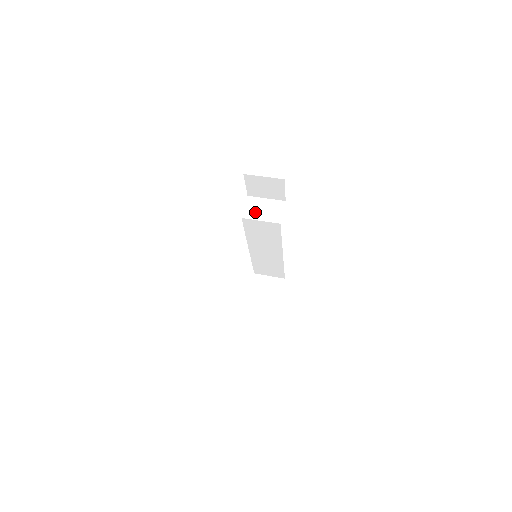
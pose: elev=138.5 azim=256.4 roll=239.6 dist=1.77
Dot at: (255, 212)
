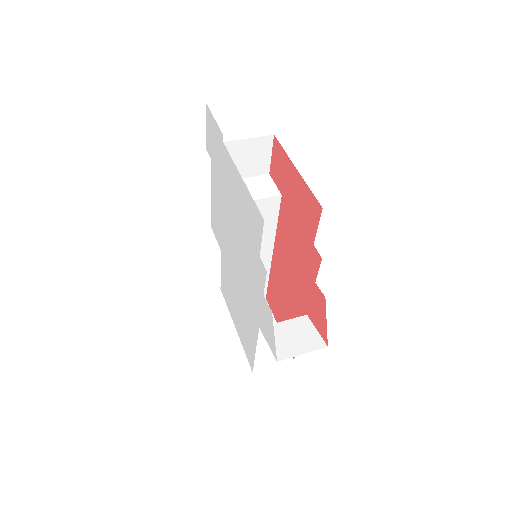
Dot at: occluded
